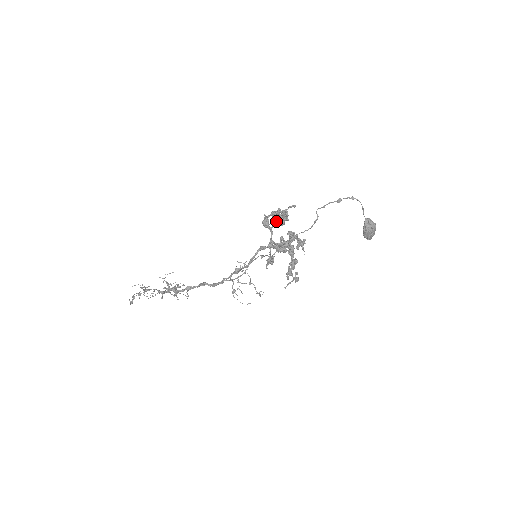
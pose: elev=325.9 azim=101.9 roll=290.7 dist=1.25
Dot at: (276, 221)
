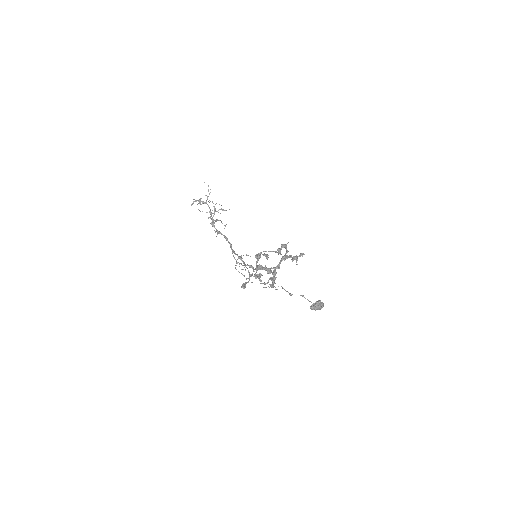
Dot at: occluded
